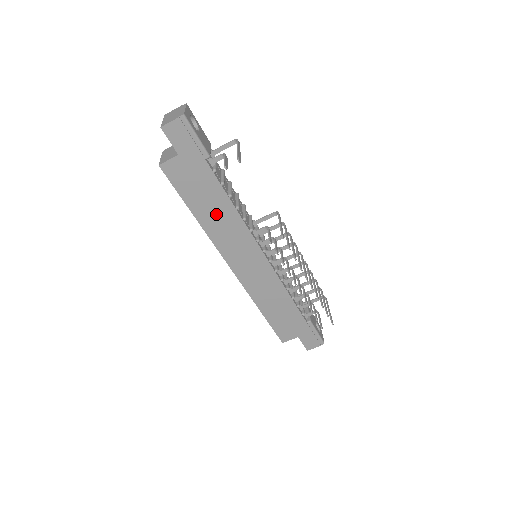
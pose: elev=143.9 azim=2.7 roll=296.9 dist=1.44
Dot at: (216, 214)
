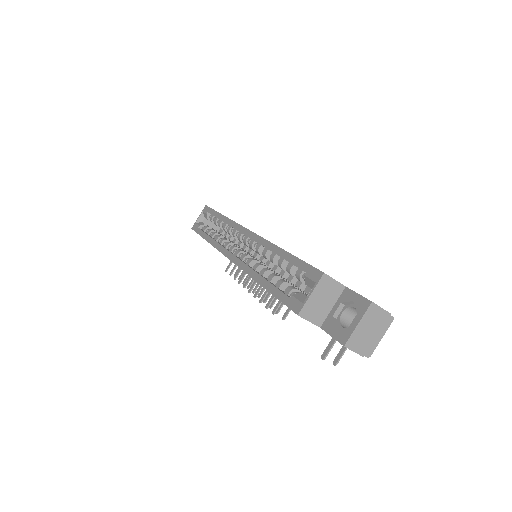
Dot at: occluded
